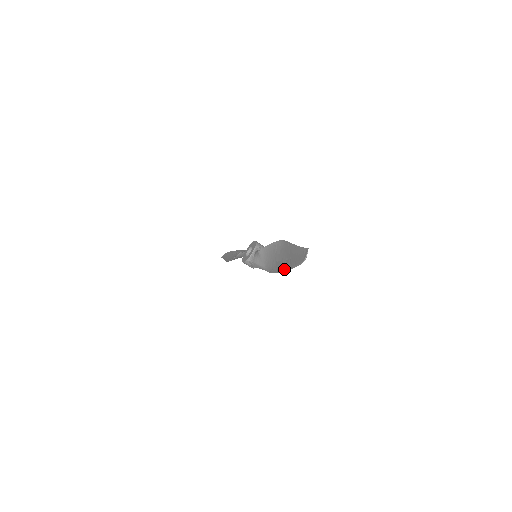
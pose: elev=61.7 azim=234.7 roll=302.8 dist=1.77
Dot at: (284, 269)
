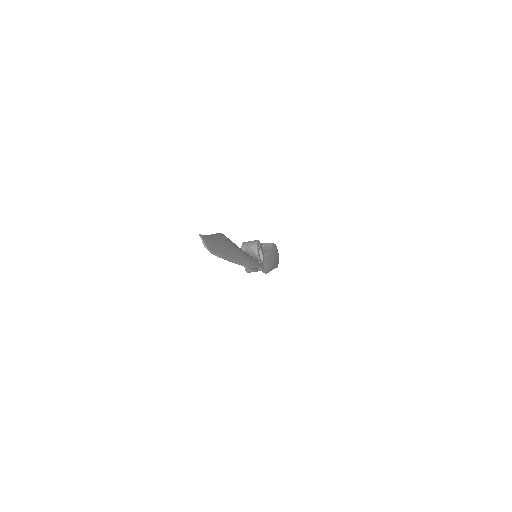
Dot at: (238, 264)
